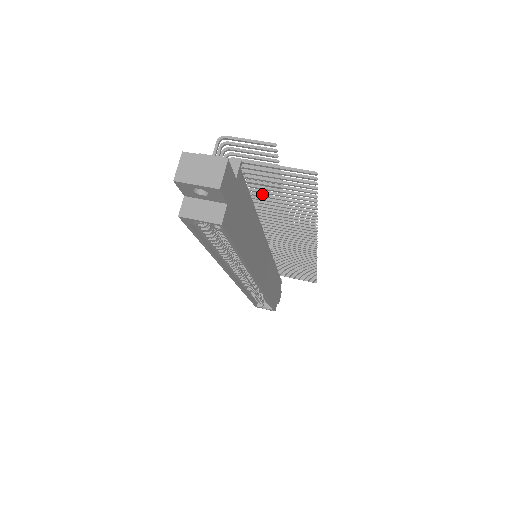
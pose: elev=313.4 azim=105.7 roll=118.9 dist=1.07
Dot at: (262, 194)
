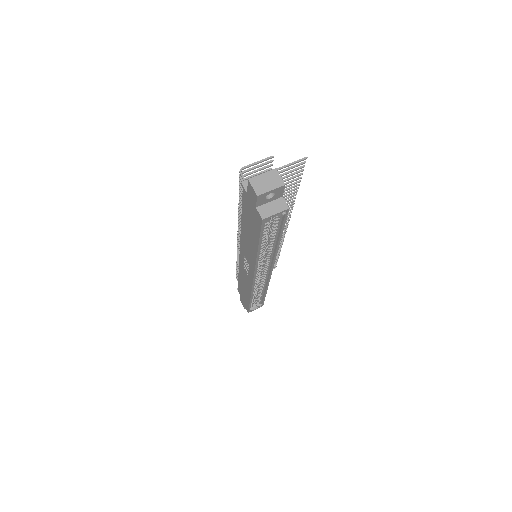
Dot at: occluded
